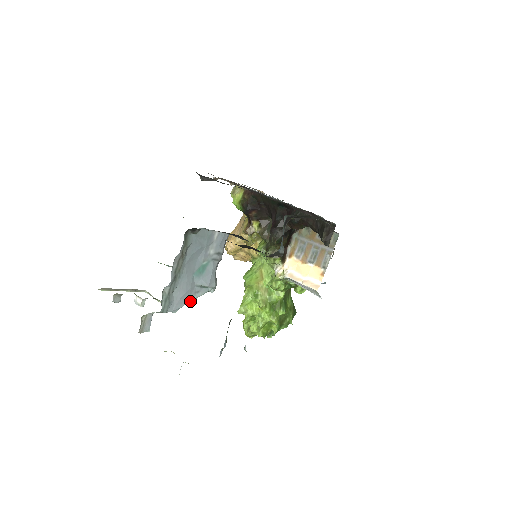
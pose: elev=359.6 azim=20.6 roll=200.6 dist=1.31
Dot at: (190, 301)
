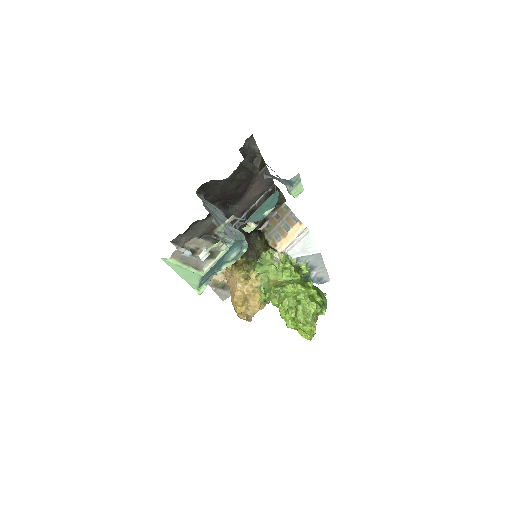
Dot at: (237, 240)
